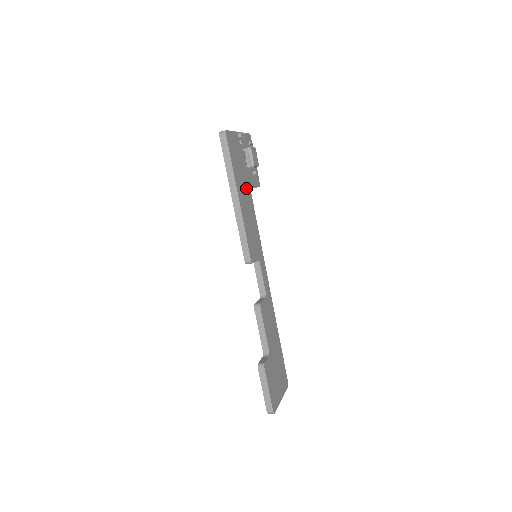
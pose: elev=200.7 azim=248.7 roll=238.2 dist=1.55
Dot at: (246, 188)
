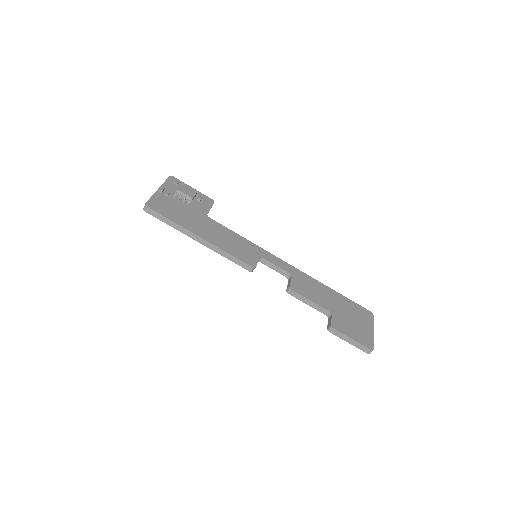
Dot at: (201, 220)
